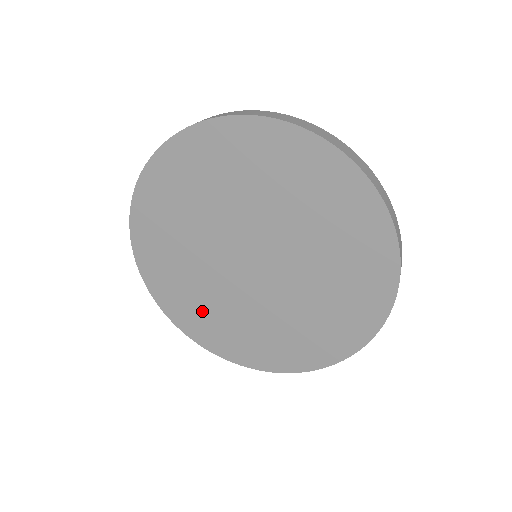
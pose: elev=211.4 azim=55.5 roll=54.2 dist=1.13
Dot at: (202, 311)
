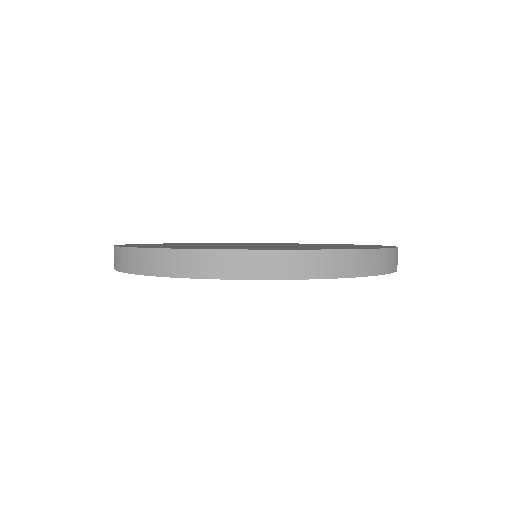
Dot at: occluded
